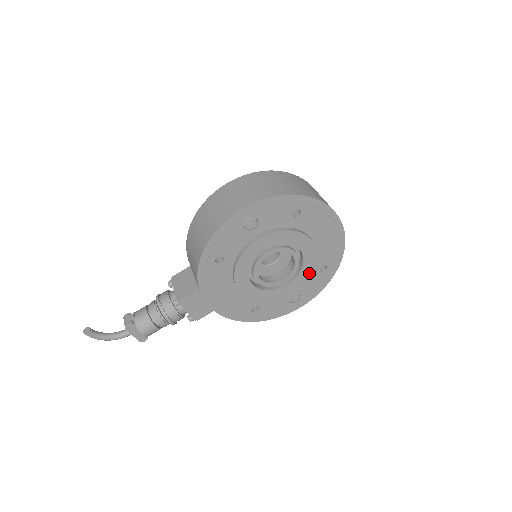
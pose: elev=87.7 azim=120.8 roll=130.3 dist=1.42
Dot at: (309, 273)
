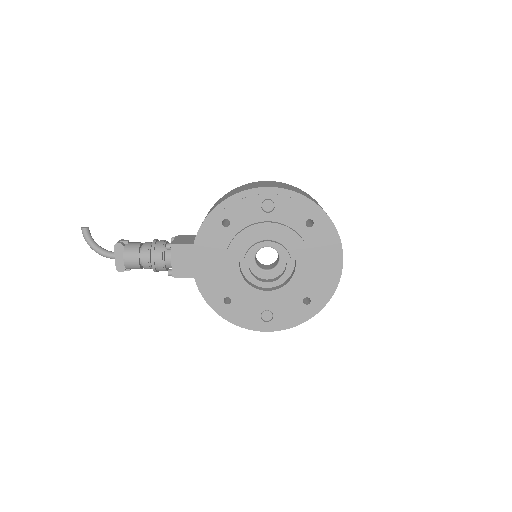
Dot at: (292, 293)
